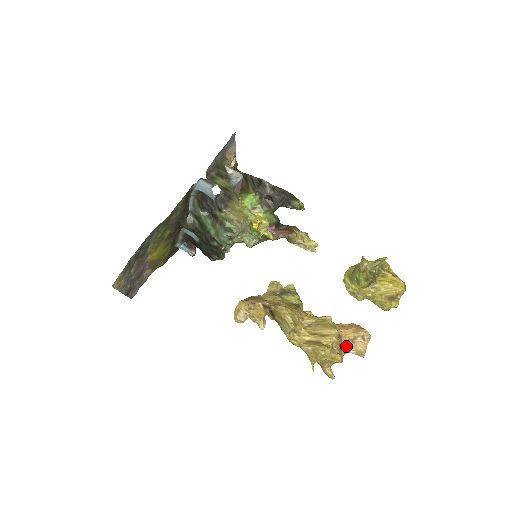
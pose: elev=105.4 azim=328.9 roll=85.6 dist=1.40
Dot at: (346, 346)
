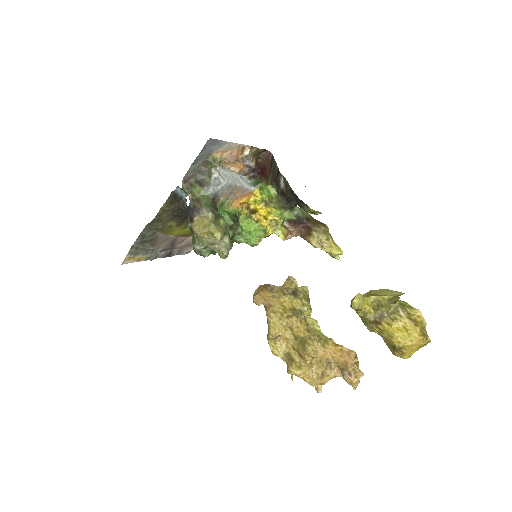
Dot at: (338, 370)
